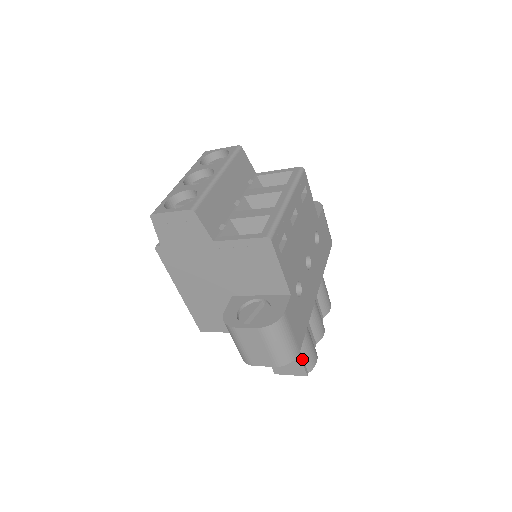
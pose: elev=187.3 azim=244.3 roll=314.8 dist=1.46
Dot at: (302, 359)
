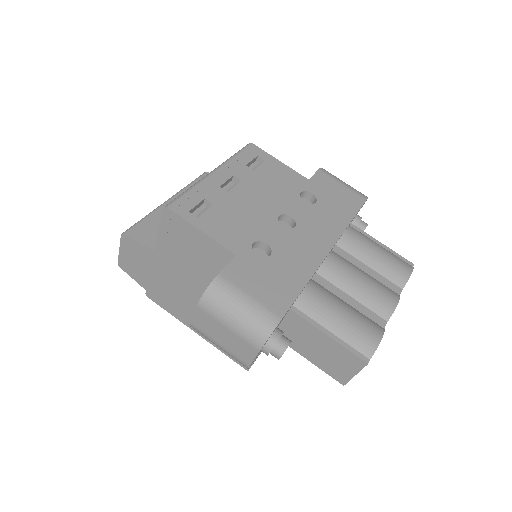
Dot at: (339, 340)
